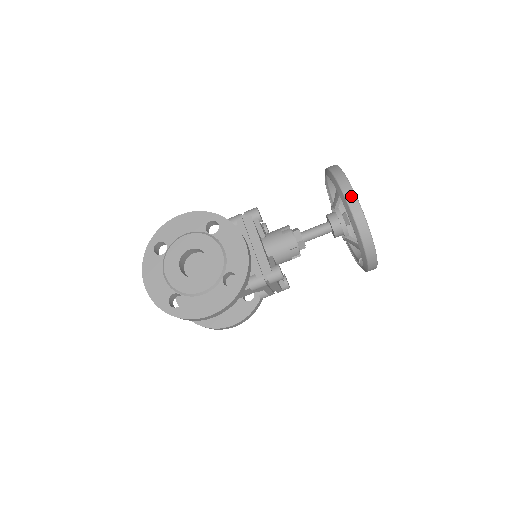
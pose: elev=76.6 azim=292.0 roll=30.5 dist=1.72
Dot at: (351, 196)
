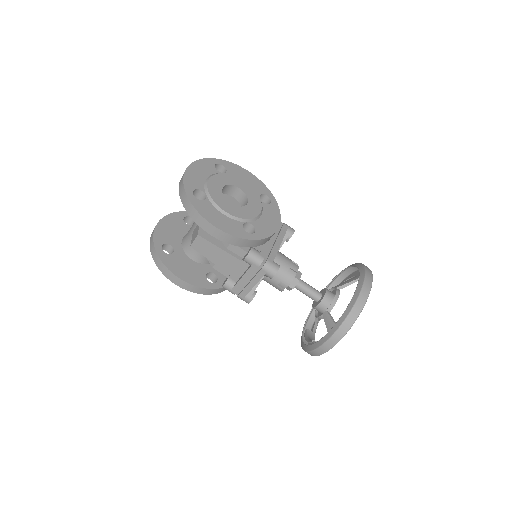
Dot at: (370, 279)
